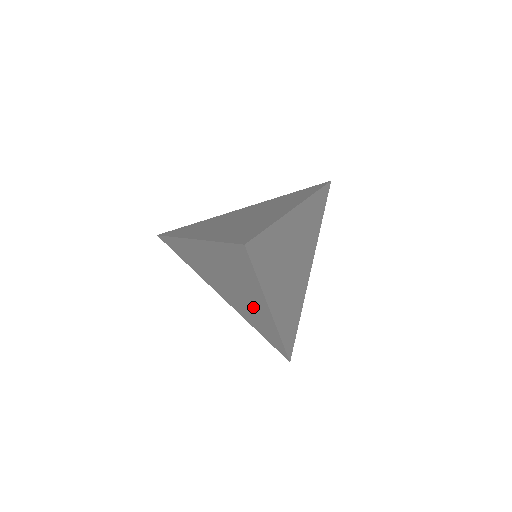
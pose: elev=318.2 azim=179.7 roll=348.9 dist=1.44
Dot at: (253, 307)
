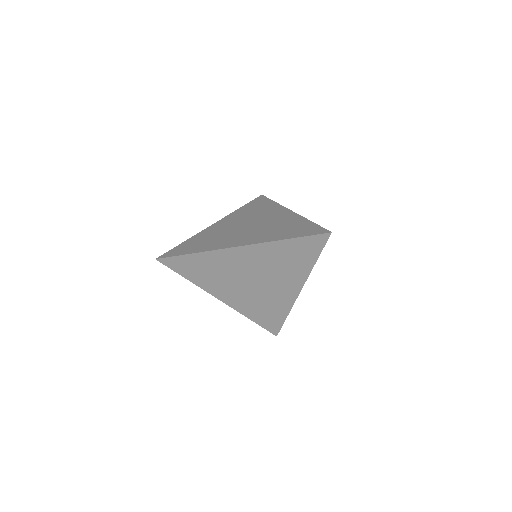
Dot at: occluded
